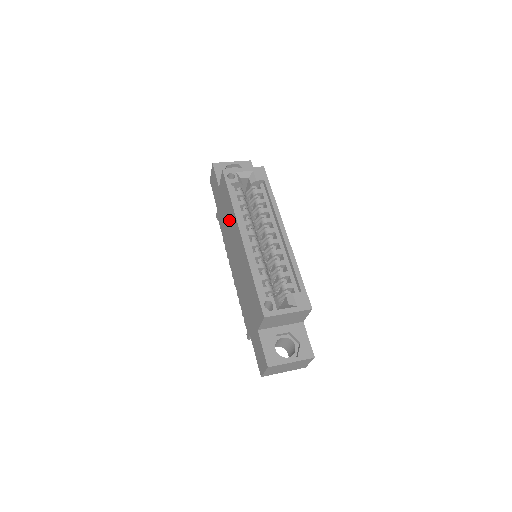
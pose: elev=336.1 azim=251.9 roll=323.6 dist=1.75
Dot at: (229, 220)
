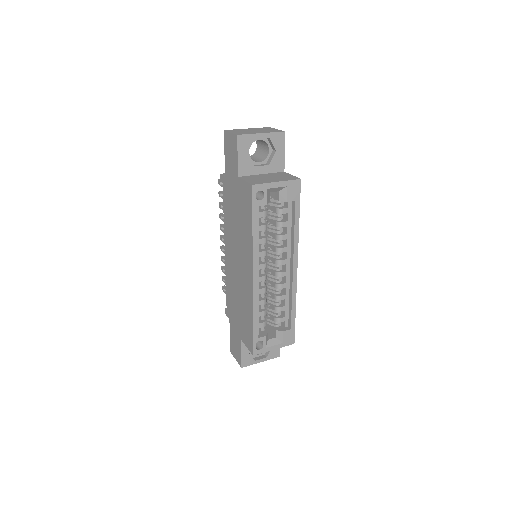
Dot at: (241, 231)
